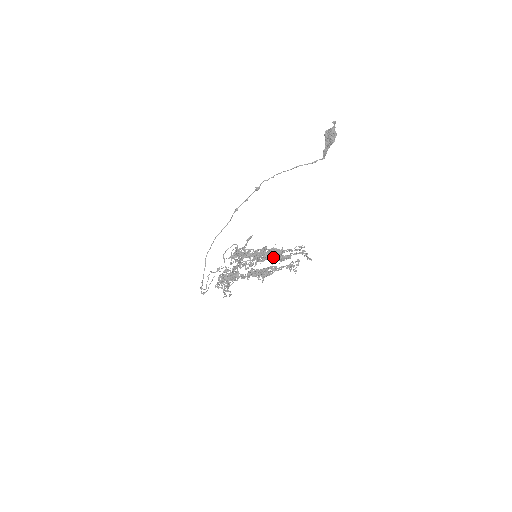
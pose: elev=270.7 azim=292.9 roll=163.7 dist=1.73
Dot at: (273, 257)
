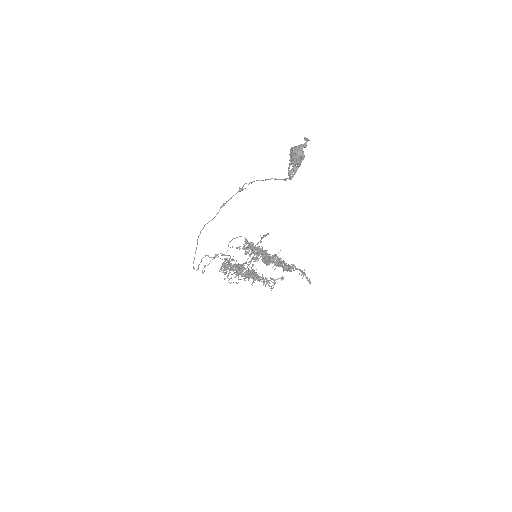
Dot at: occluded
